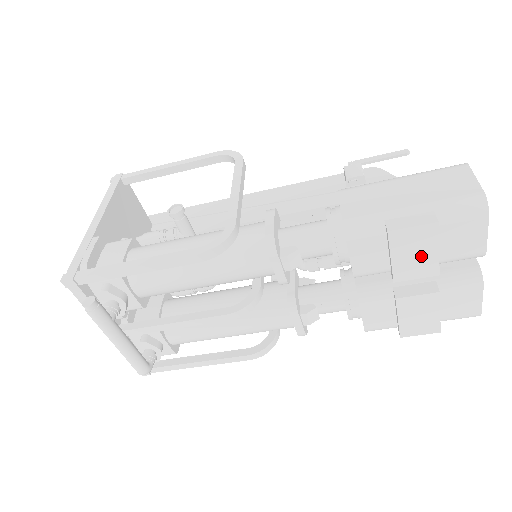
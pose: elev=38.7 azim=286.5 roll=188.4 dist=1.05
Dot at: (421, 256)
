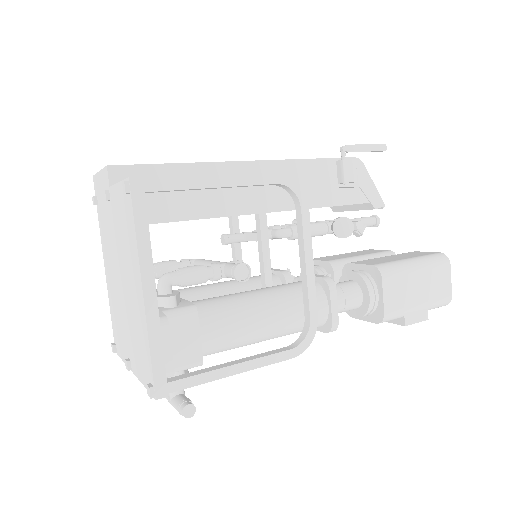
Dot at: occluded
